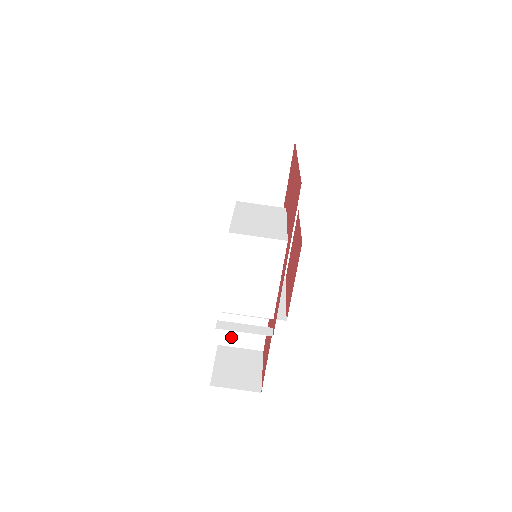
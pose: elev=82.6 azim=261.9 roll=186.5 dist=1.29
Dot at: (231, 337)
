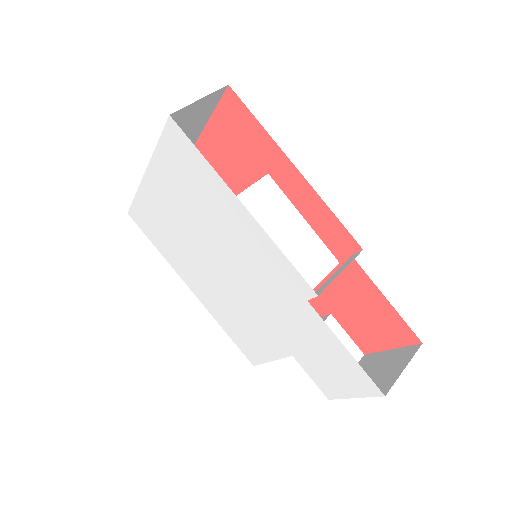
Dot at: occluded
